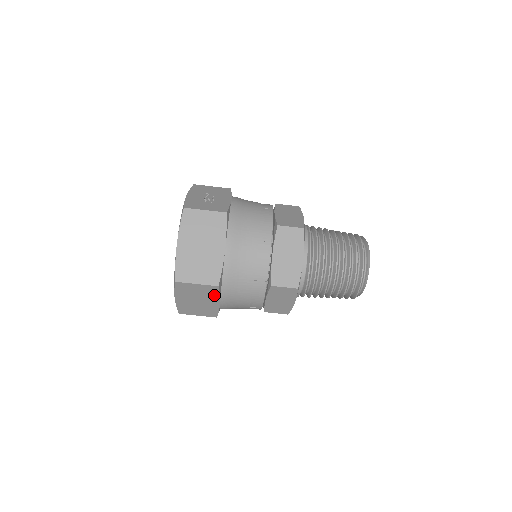
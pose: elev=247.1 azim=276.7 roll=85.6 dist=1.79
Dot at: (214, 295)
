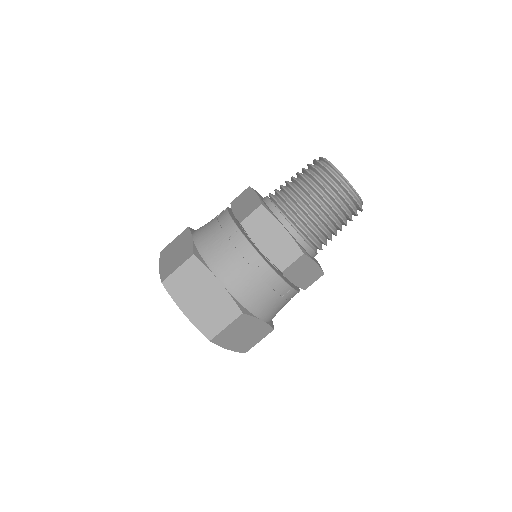
Dot at: (204, 273)
